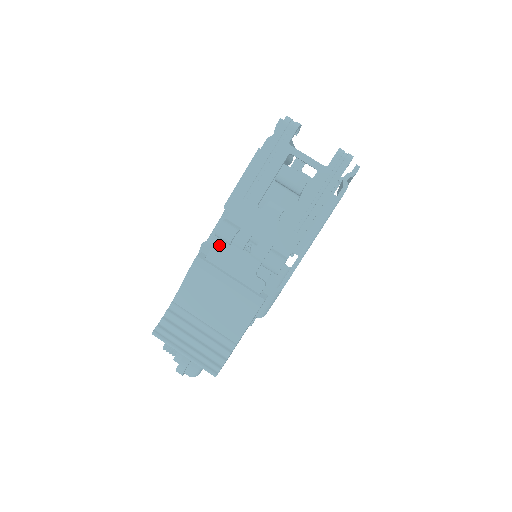
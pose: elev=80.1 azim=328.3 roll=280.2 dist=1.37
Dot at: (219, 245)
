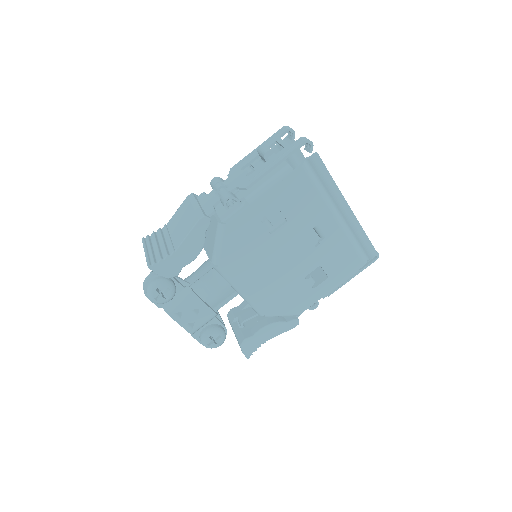
Dot at: occluded
